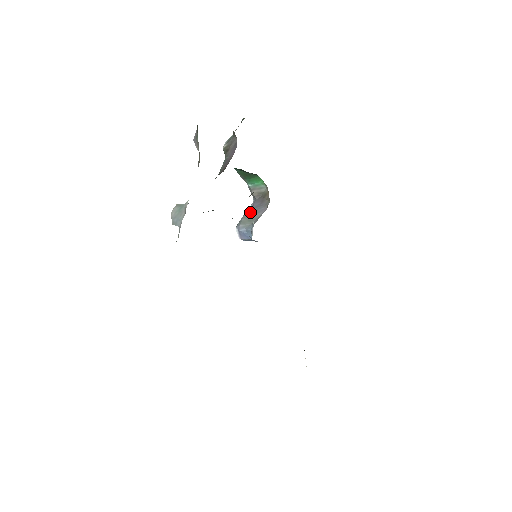
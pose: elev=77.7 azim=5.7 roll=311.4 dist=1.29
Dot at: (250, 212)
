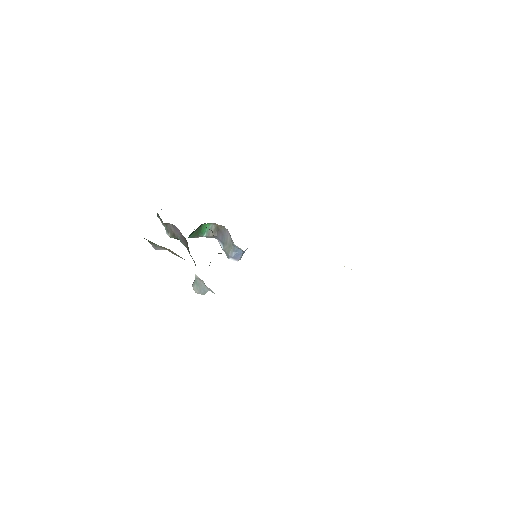
Dot at: (224, 244)
